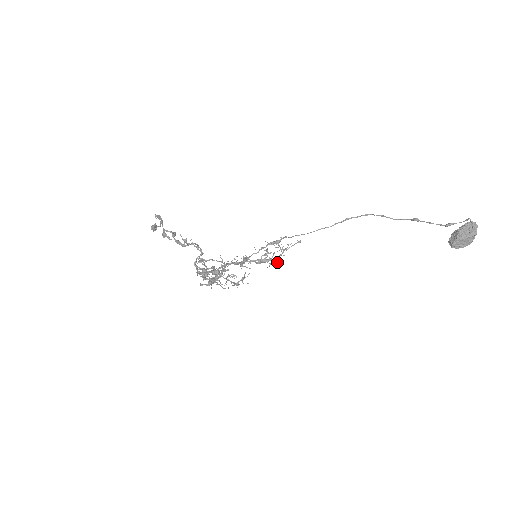
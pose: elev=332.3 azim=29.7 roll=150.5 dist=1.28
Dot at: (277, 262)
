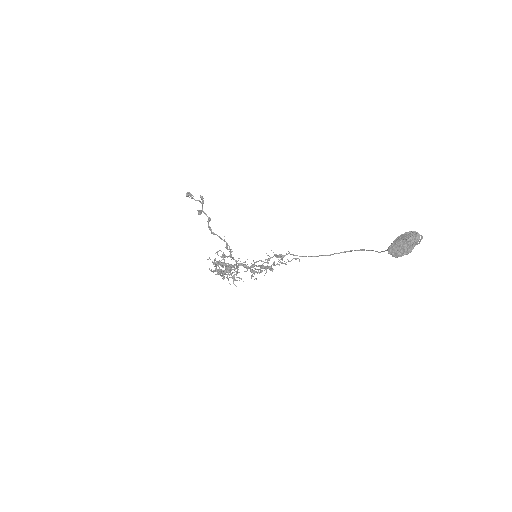
Dot at: (272, 270)
